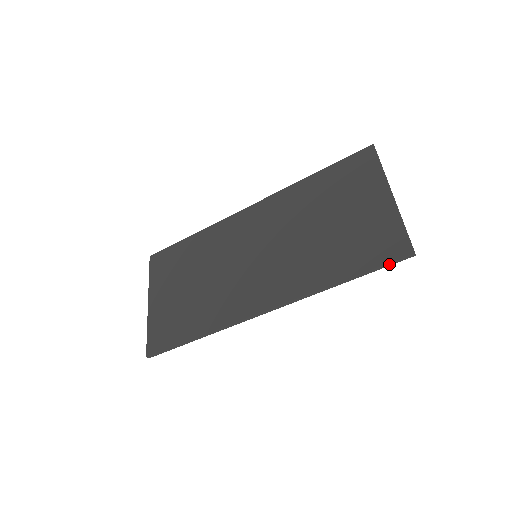
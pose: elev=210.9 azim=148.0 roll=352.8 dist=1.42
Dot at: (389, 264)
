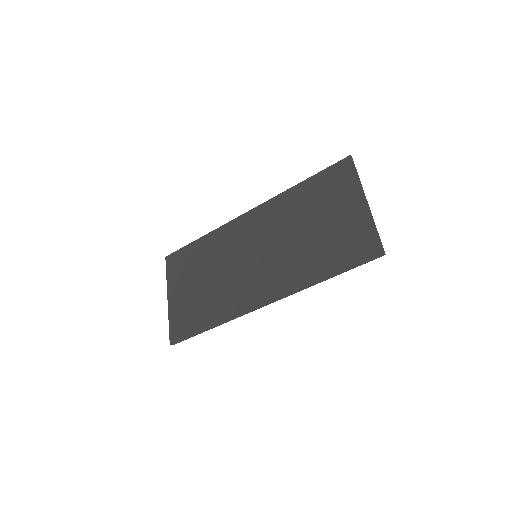
Dot at: (364, 263)
